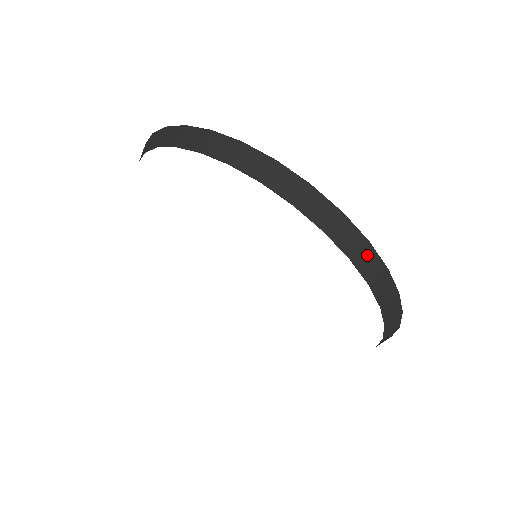
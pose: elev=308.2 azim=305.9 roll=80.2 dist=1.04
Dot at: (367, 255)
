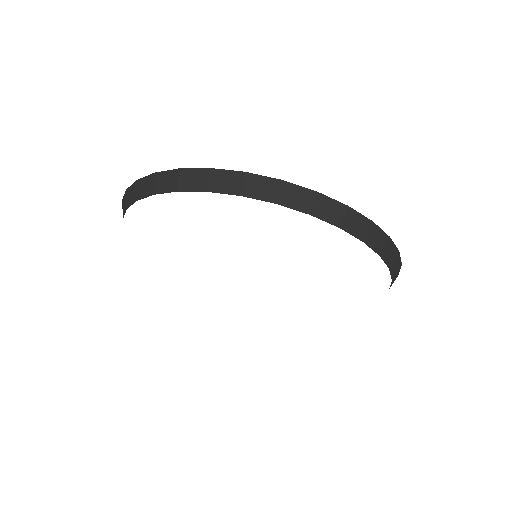
Dot at: (289, 192)
